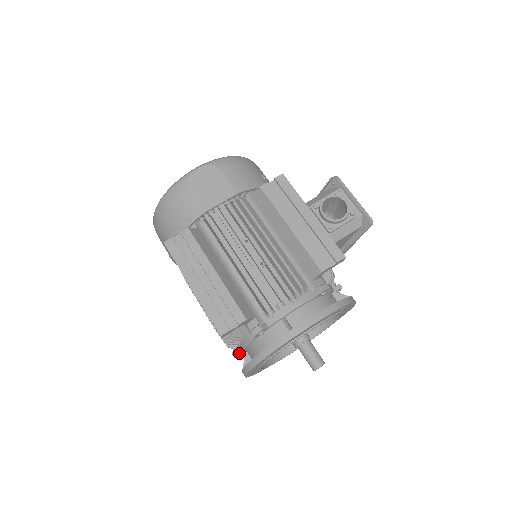
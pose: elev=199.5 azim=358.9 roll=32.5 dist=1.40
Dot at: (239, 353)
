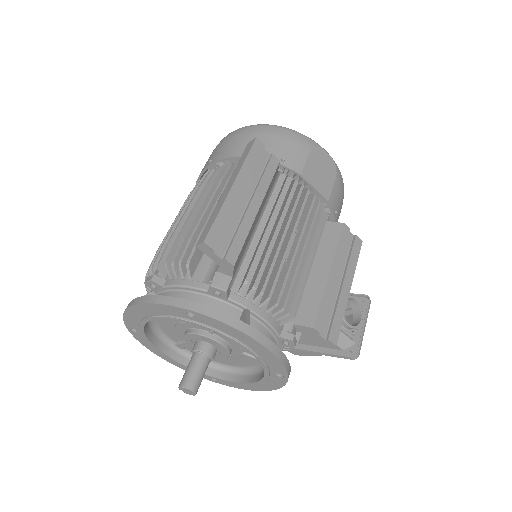
Dot at: (159, 283)
